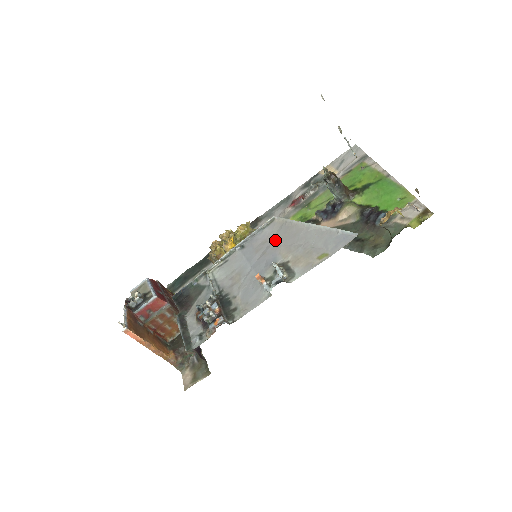
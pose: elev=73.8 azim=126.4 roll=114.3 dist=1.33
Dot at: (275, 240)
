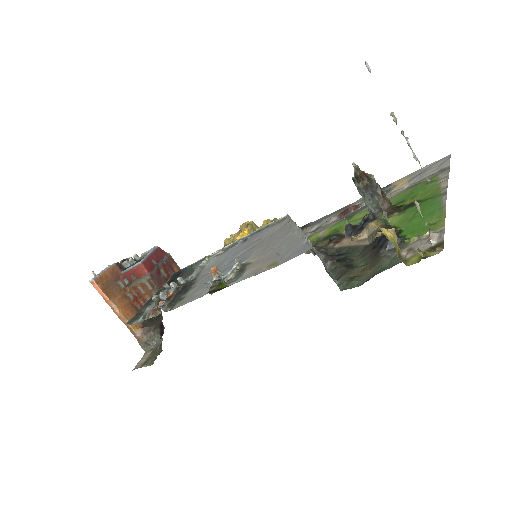
Dot at: (266, 239)
